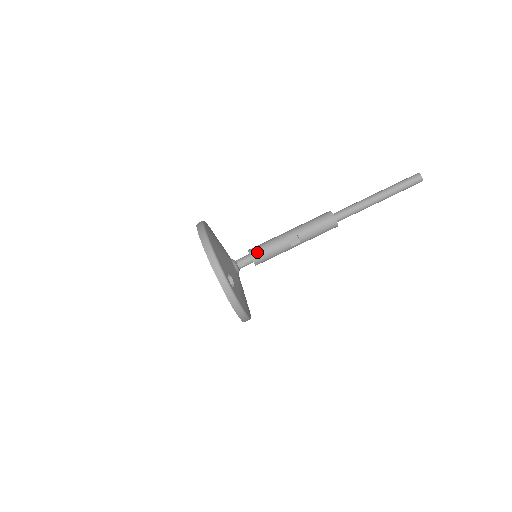
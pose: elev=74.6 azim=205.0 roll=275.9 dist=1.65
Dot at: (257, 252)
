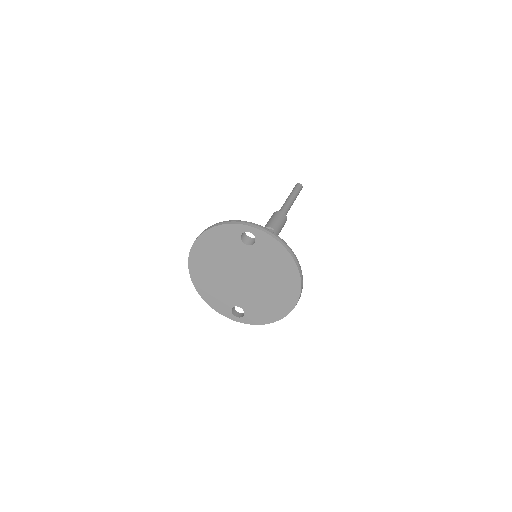
Dot at: occluded
